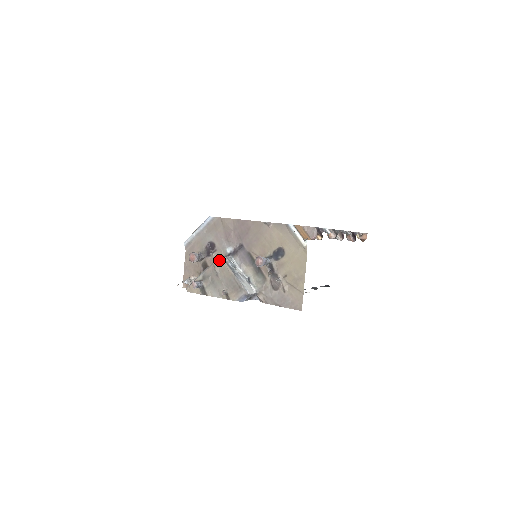
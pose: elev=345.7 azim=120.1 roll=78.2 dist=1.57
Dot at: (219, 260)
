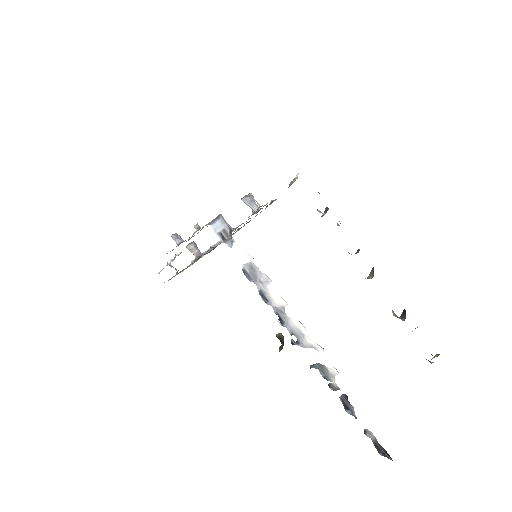
Dot at: occluded
